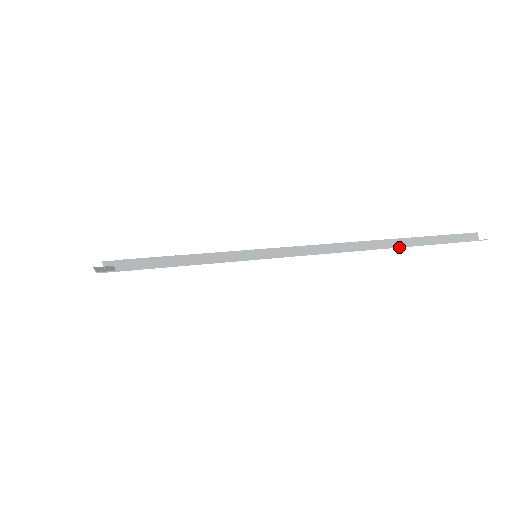
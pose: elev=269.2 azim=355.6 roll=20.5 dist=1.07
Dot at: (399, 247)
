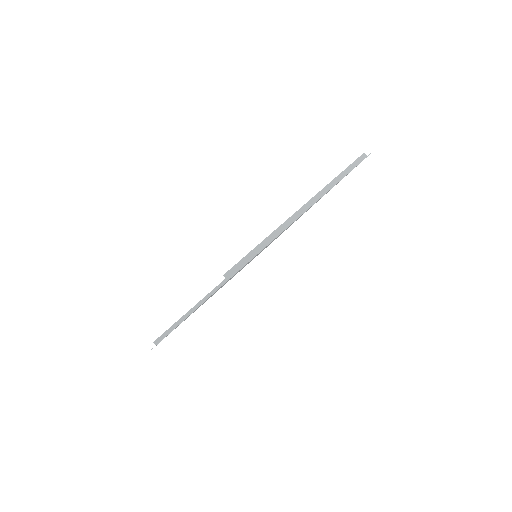
Dot at: occluded
